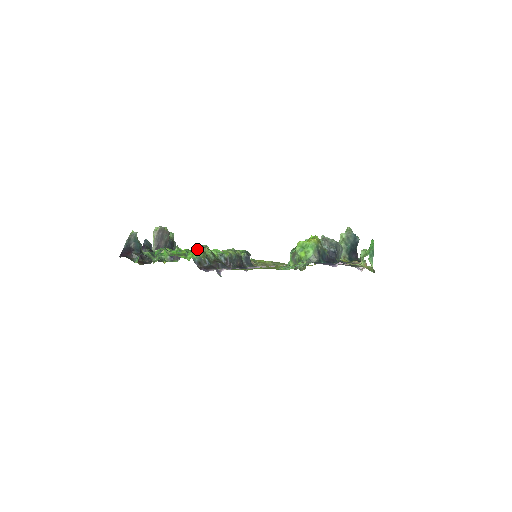
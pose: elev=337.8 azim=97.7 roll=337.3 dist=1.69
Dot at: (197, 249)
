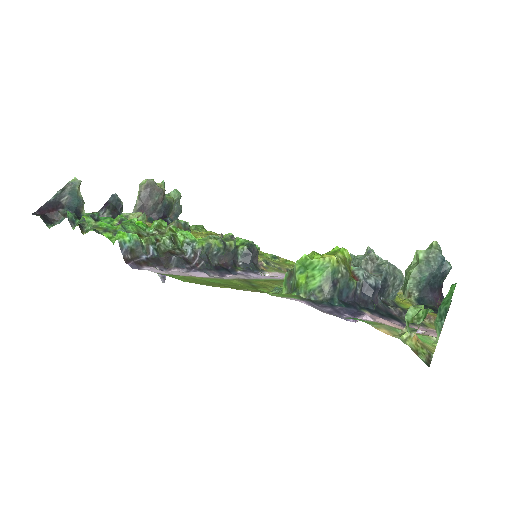
Dot at: (154, 225)
